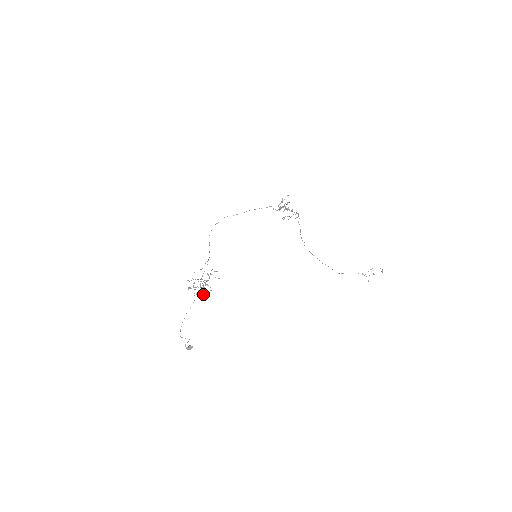
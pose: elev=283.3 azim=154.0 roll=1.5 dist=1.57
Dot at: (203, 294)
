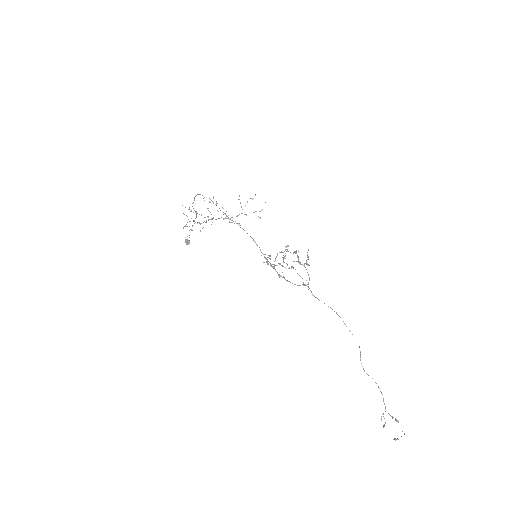
Dot at: occluded
